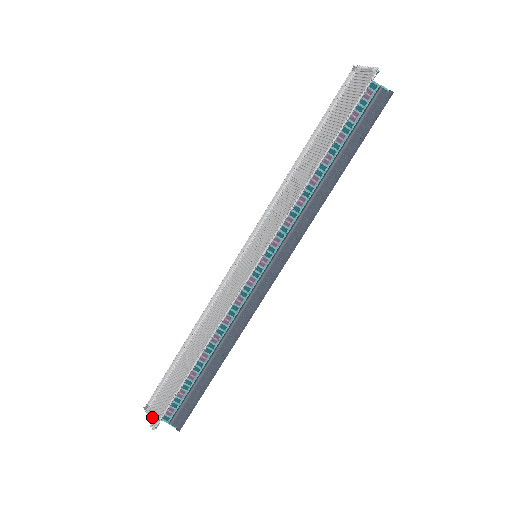
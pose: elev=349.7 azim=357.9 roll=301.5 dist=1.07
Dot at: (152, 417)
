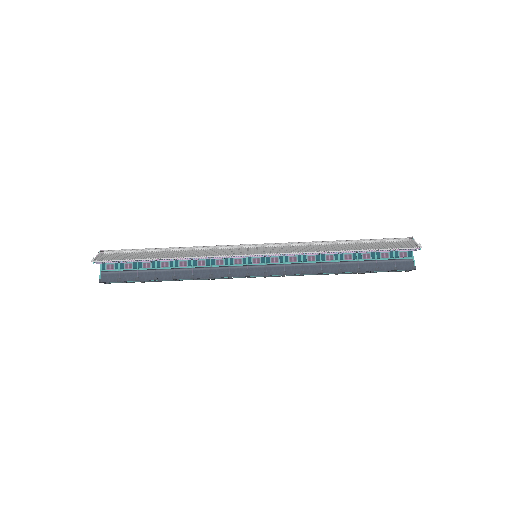
Dot at: (99, 257)
